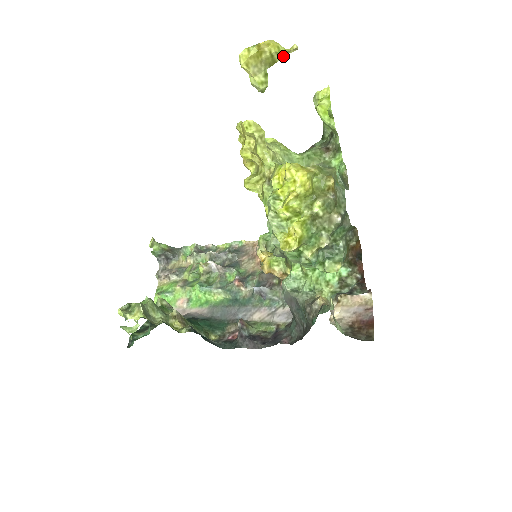
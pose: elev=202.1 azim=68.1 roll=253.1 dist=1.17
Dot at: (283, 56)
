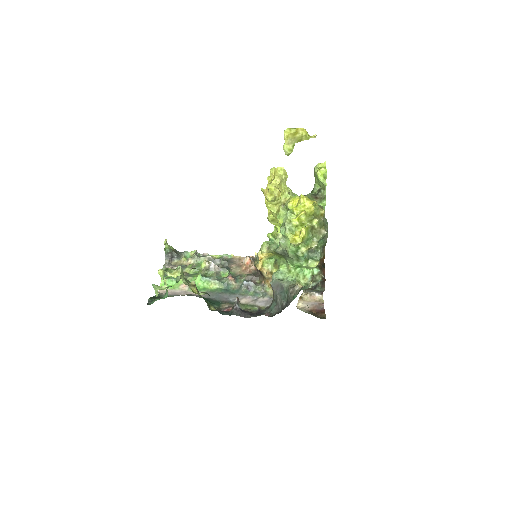
Dot at: (307, 139)
